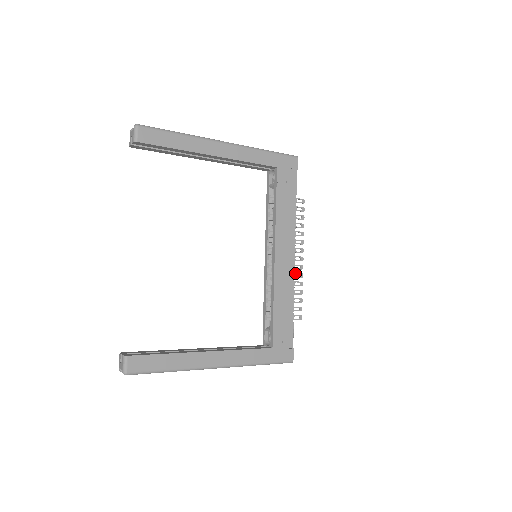
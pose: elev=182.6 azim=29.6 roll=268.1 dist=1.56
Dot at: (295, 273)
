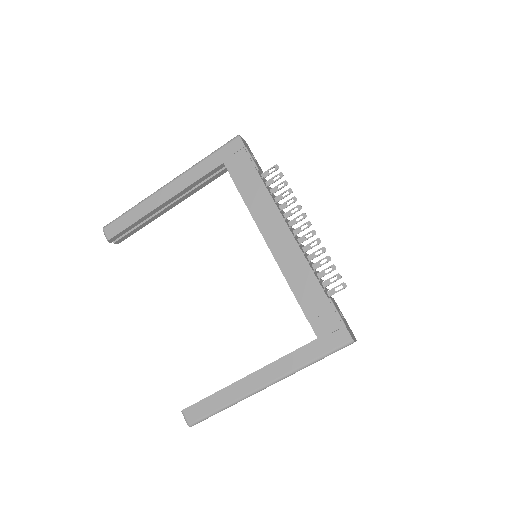
Dot at: (309, 244)
